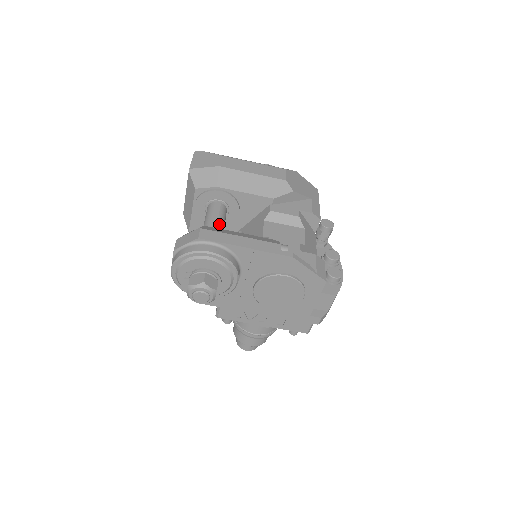
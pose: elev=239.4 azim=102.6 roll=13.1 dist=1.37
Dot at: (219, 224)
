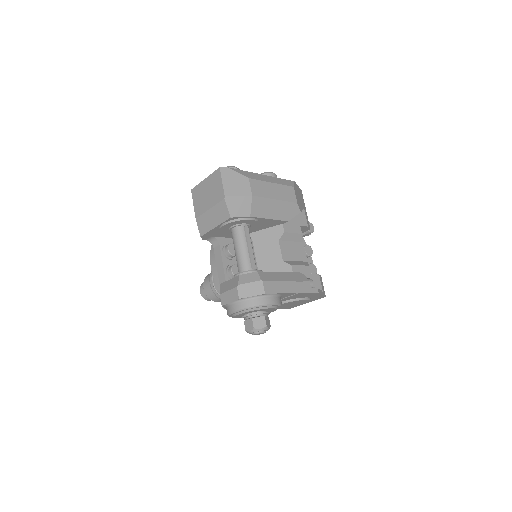
Dot at: (253, 253)
